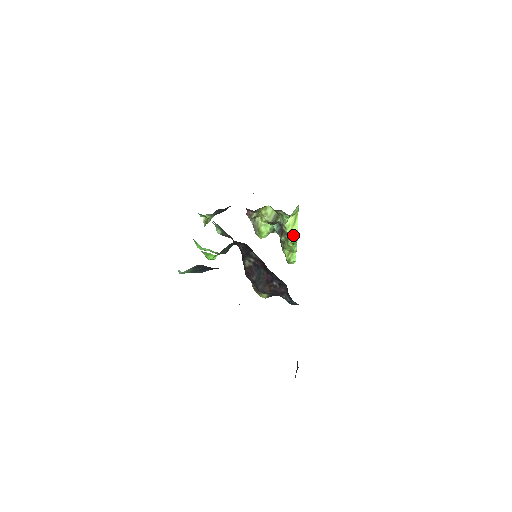
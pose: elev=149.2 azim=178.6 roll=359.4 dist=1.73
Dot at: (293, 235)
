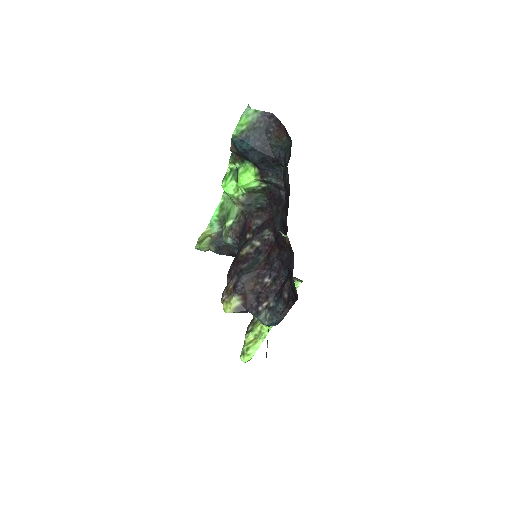
Dot at: occluded
